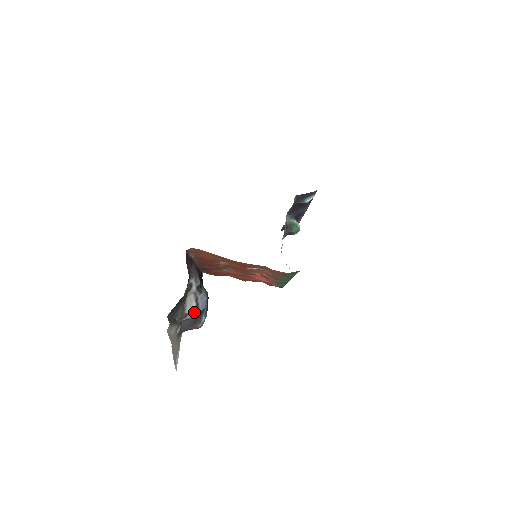
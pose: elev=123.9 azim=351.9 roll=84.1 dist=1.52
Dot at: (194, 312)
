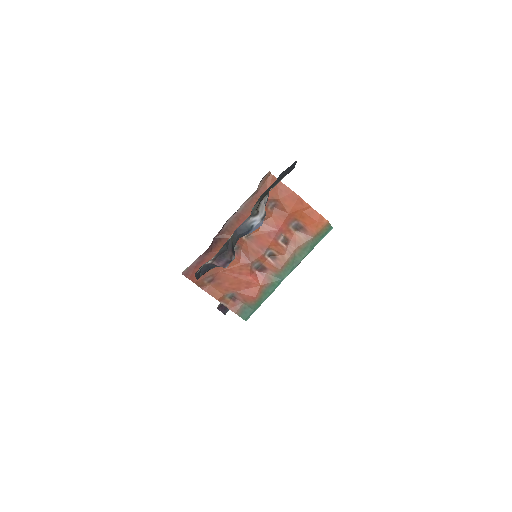
Dot at: (262, 216)
